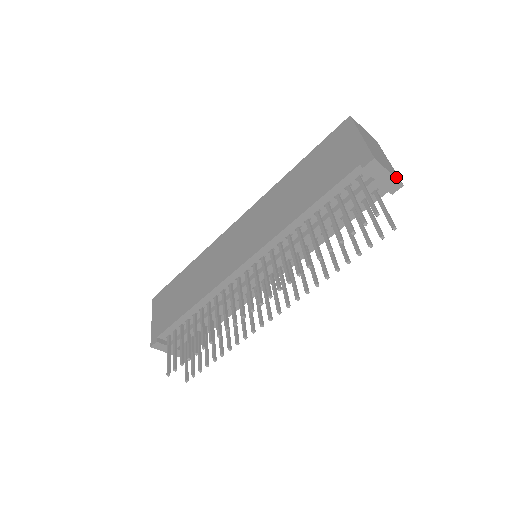
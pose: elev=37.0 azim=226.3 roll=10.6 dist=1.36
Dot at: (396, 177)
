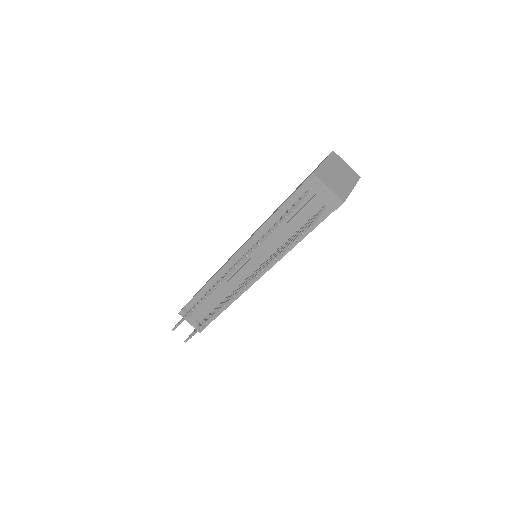
Dot at: (339, 195)
